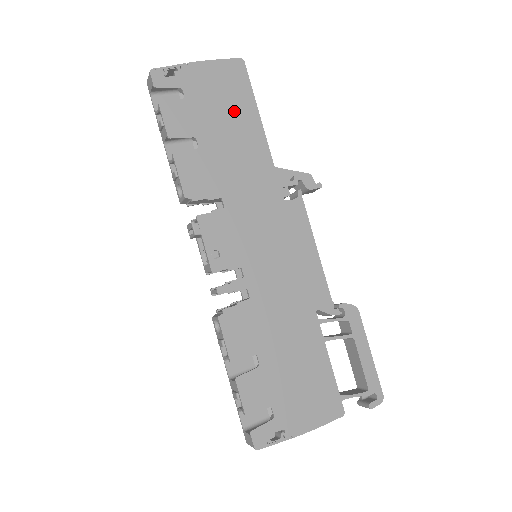
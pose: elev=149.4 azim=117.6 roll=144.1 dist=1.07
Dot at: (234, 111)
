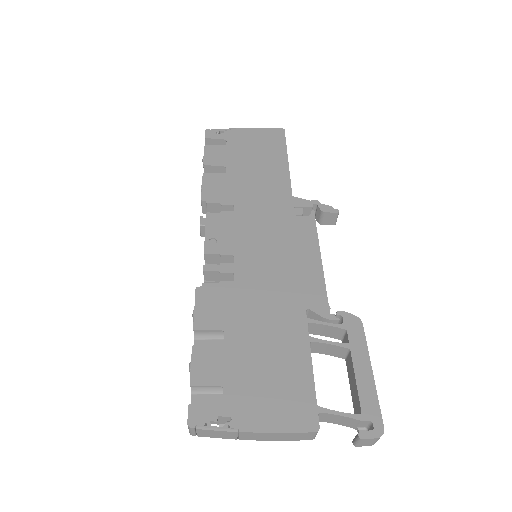
Dot at: (265, 155)
